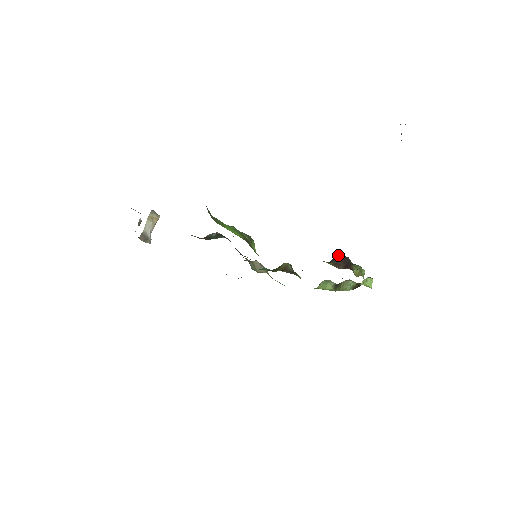
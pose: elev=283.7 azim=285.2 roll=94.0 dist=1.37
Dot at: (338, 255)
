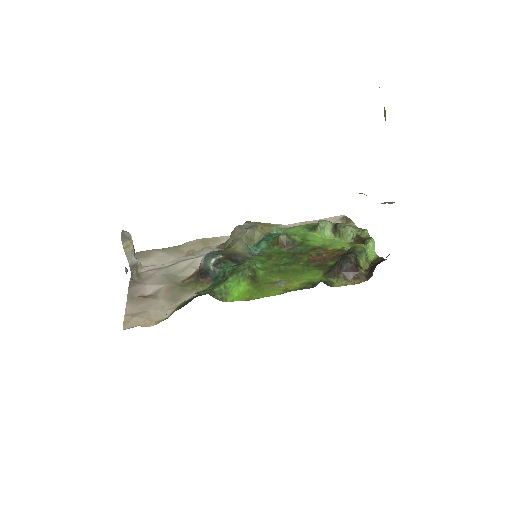
Dot at: (343, 261)
